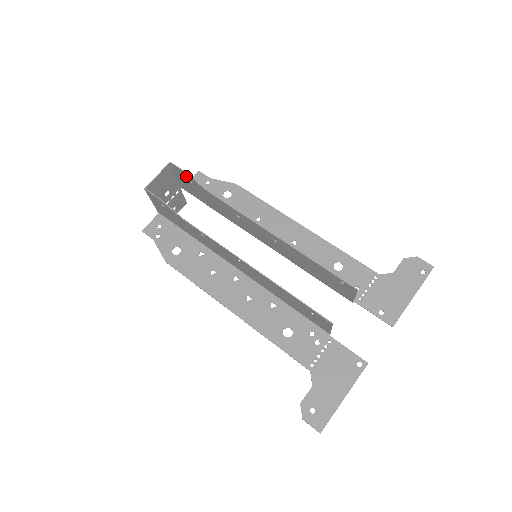
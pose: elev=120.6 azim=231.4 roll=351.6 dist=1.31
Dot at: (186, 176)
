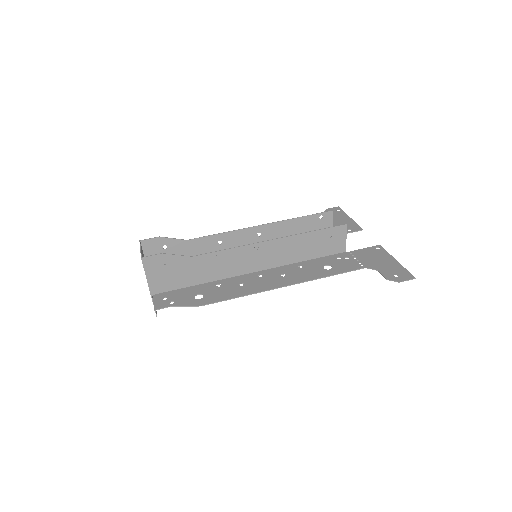
Dot at: (160, 243)
